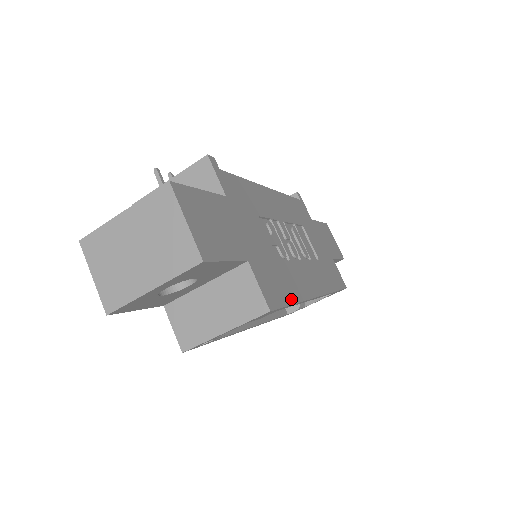
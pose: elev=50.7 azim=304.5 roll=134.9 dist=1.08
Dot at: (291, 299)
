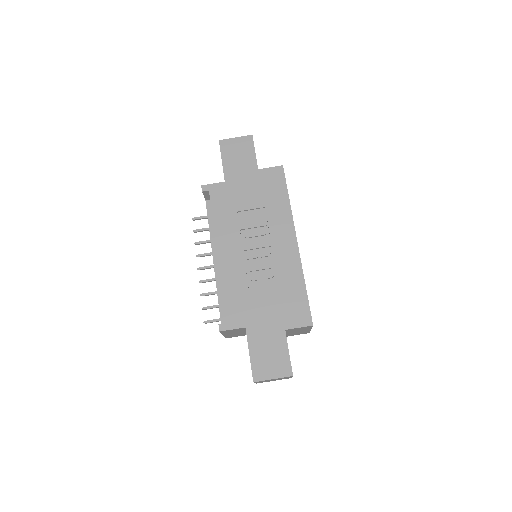
Dot at: (303, 291)
